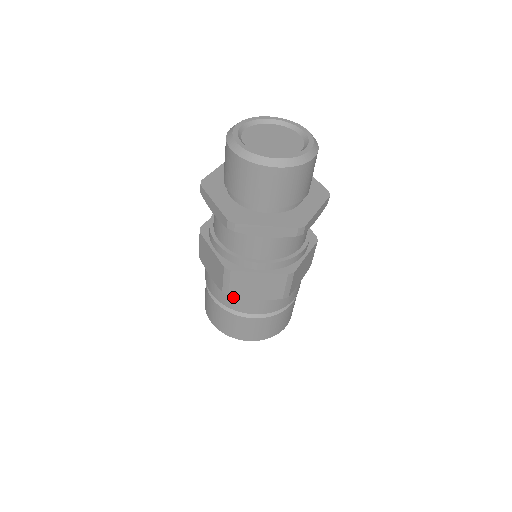
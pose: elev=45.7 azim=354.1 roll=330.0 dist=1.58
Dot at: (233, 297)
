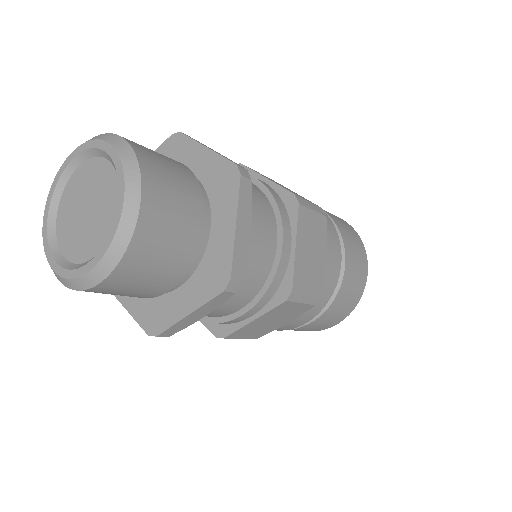
Dot at: occluded
